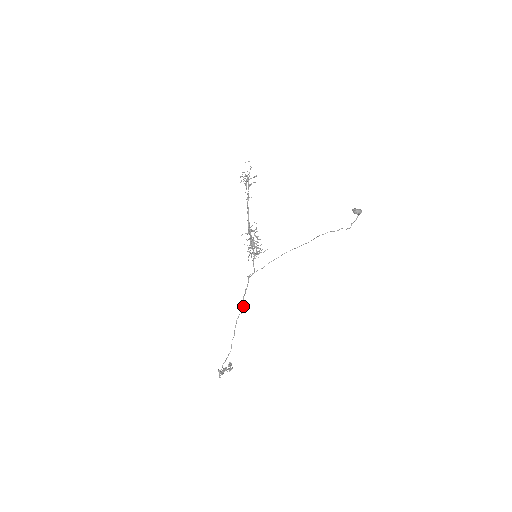
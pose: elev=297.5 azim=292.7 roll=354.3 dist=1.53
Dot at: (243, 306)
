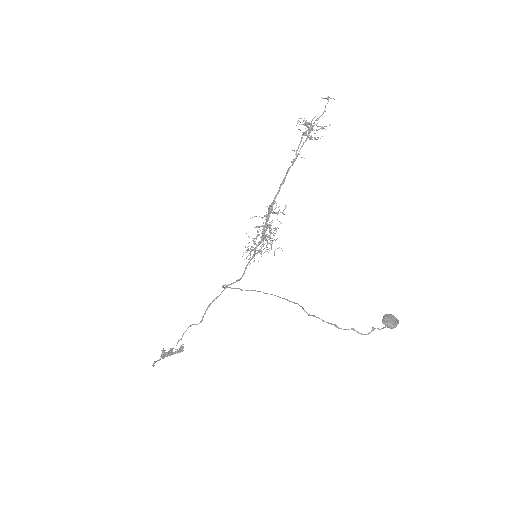
Dot at: (203, 316)
